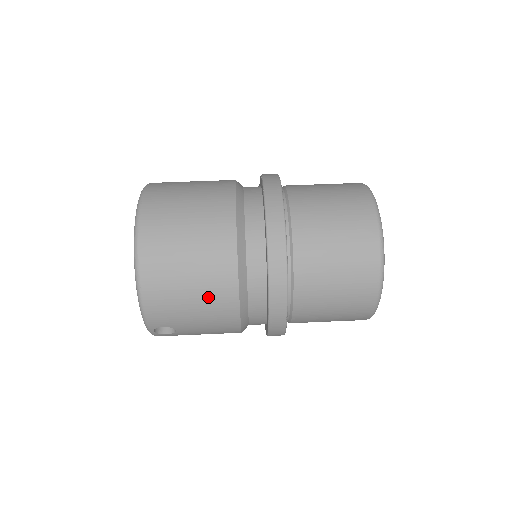
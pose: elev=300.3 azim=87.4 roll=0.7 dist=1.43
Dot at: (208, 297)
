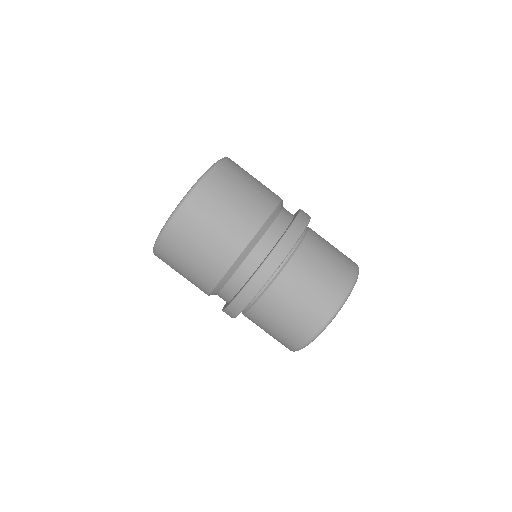
Dot at: (195, 276)
